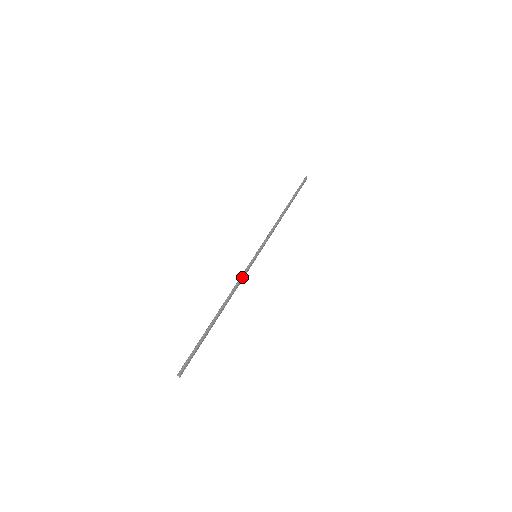
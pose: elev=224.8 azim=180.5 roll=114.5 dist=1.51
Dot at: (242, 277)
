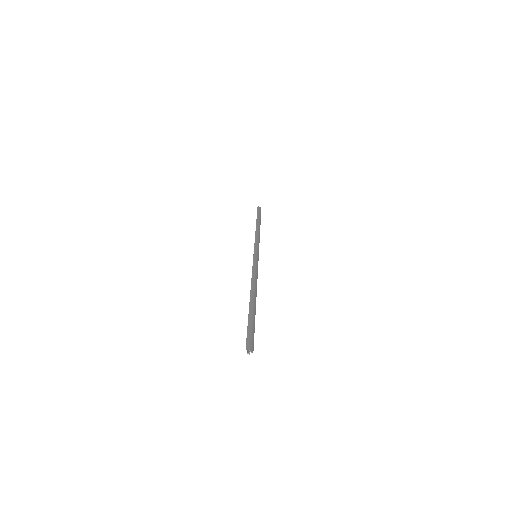
Dot at: (253, 270)
